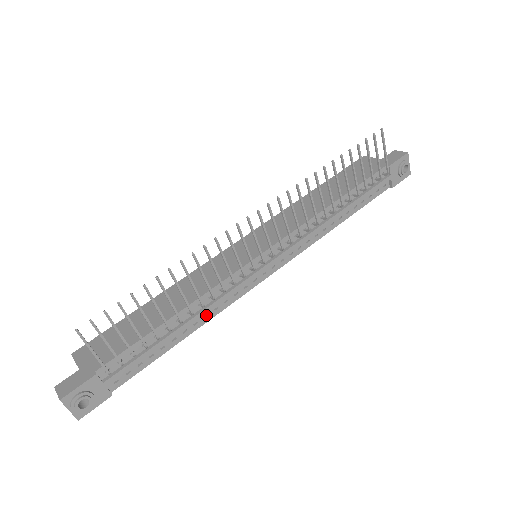
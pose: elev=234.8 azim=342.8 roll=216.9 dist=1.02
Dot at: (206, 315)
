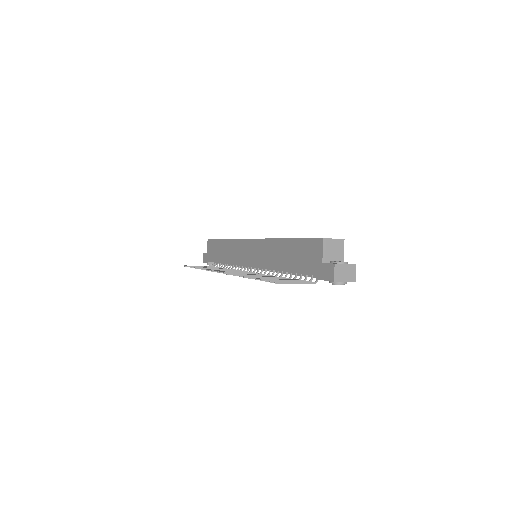
Dot at: occluded
